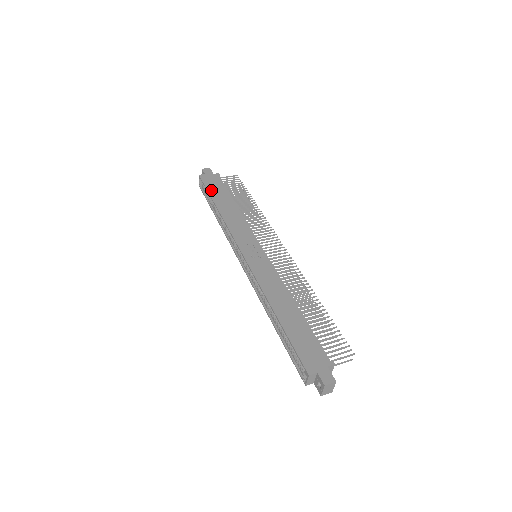
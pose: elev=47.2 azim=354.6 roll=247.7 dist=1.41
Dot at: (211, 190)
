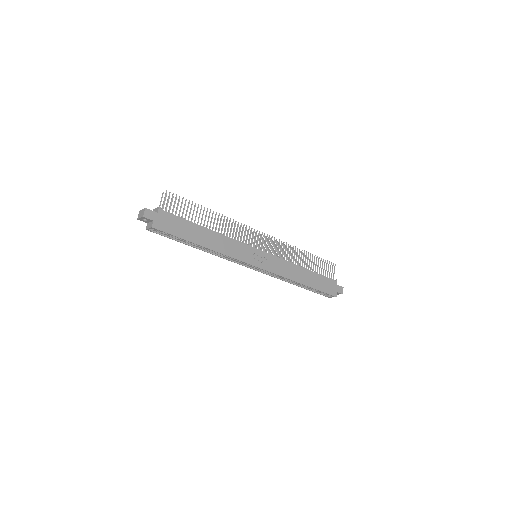
Dot at: (181, 234)
